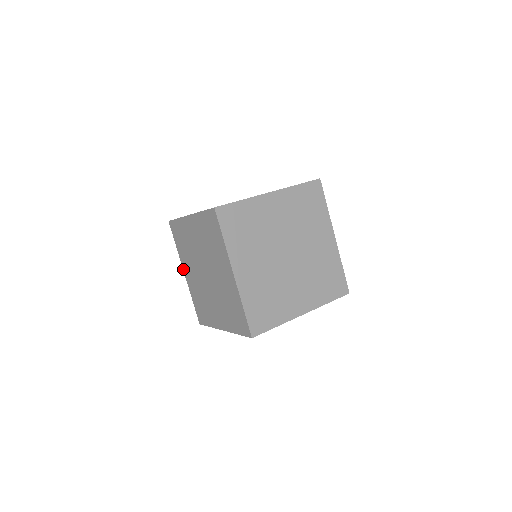
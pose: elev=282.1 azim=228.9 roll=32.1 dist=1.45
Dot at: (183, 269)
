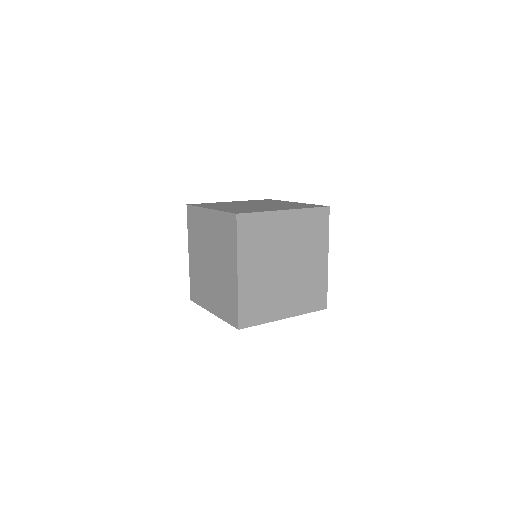
Dot at: (188, 249)
